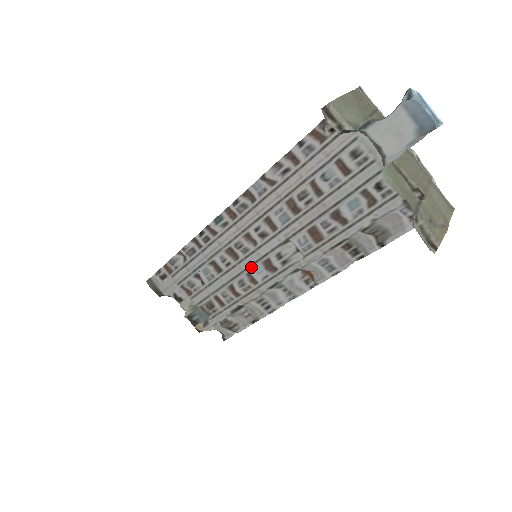
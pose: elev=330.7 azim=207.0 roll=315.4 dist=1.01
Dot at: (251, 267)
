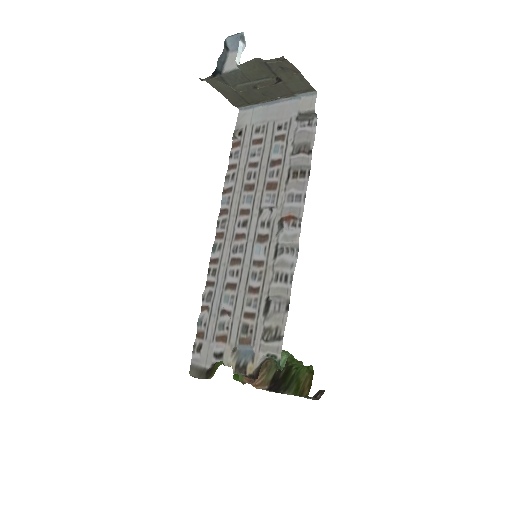
Dot at: (252, 255)
